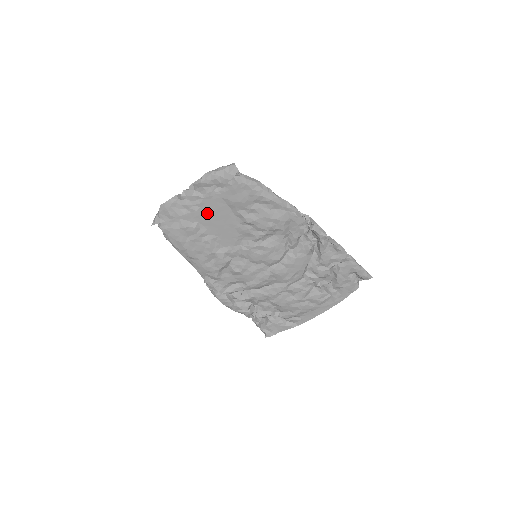
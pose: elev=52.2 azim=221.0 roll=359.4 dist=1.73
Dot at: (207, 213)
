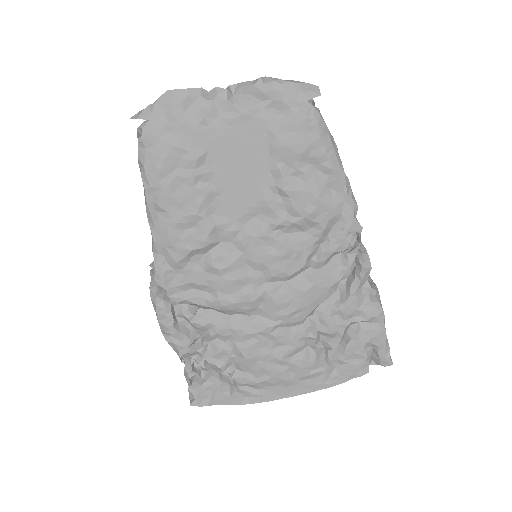
Dot at: (230, 143)
